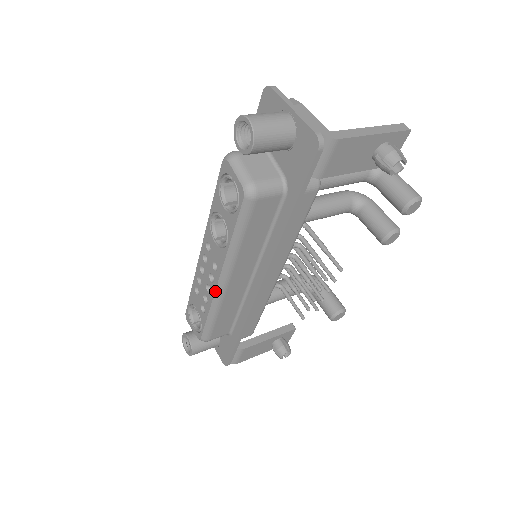
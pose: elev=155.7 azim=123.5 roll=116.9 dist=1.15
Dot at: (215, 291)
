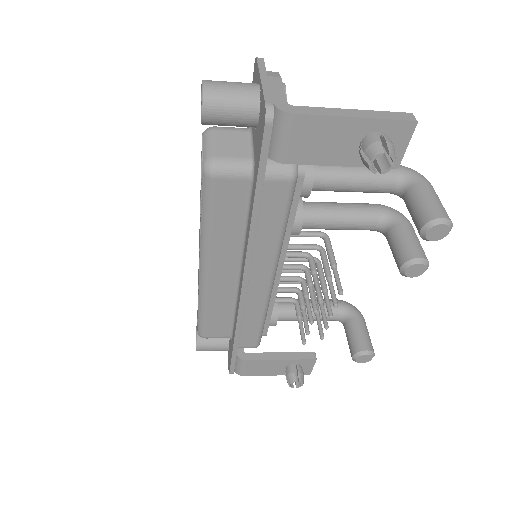
Dot at: (199, 280)
